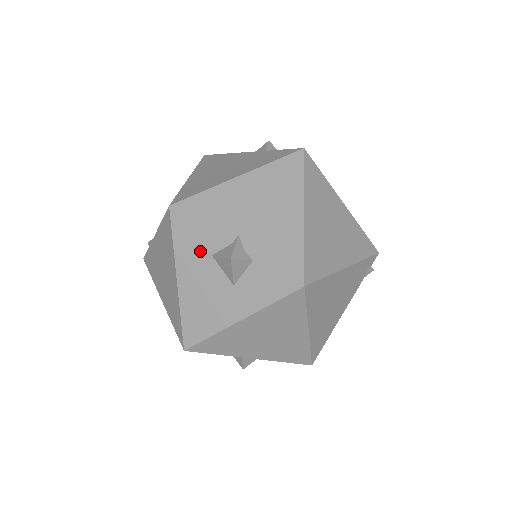
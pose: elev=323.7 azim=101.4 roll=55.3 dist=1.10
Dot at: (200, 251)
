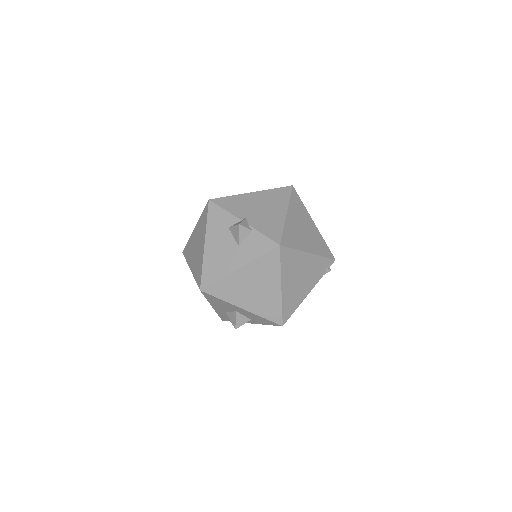
Dot at: (222, 225)
